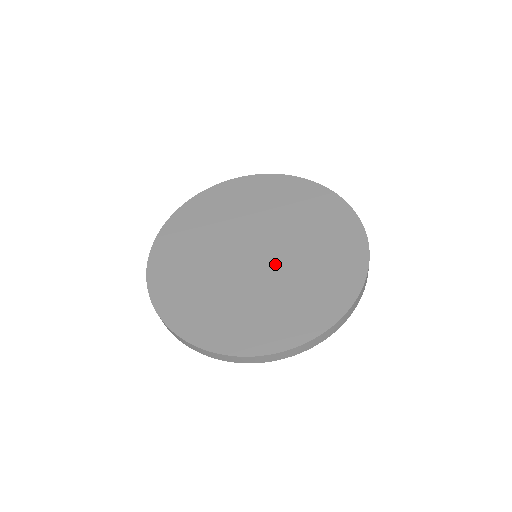
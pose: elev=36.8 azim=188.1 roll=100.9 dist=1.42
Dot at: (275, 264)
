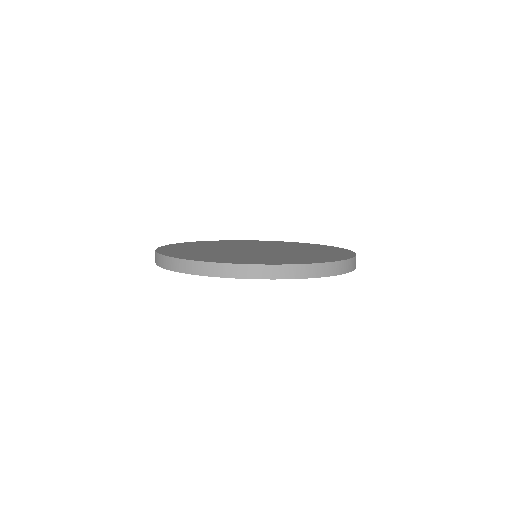
Dot at: (278, 249)
